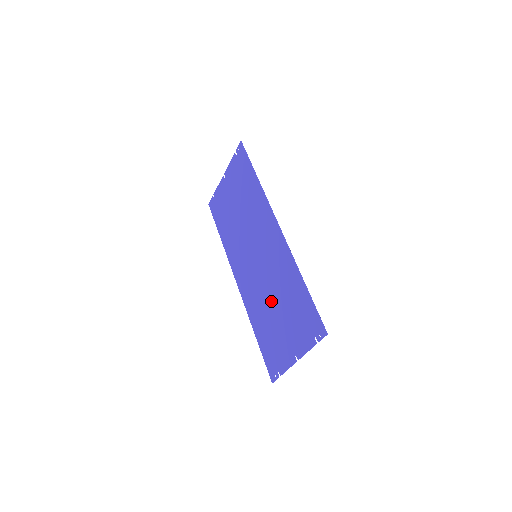
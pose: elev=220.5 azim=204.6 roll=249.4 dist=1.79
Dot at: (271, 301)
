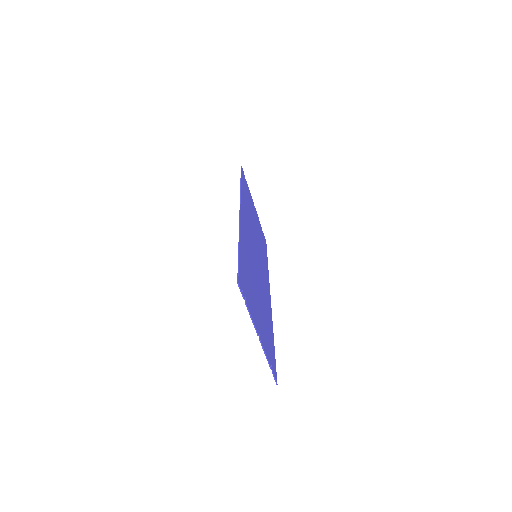
Dot at: occluded
